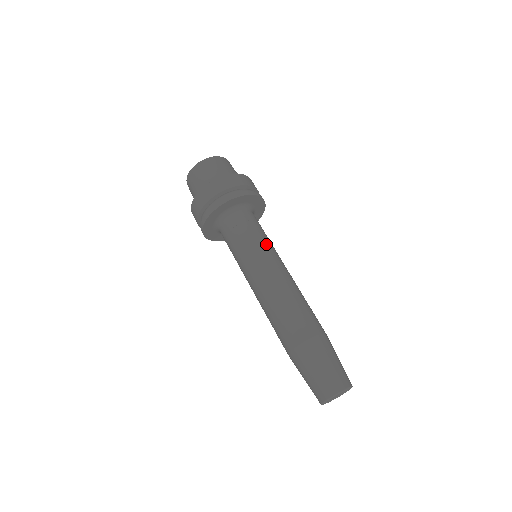
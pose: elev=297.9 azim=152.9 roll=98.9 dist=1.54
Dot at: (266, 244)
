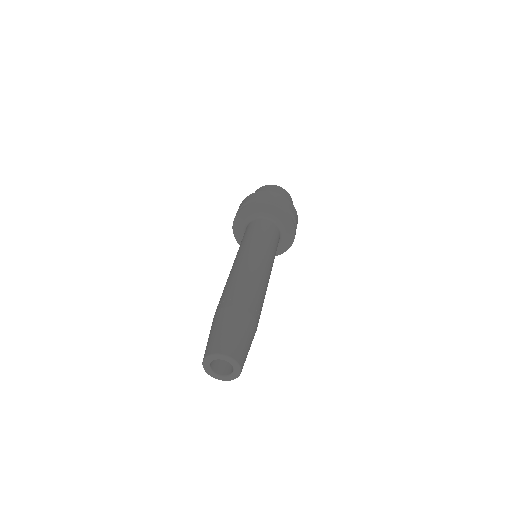
Dot at: (266, 244)
